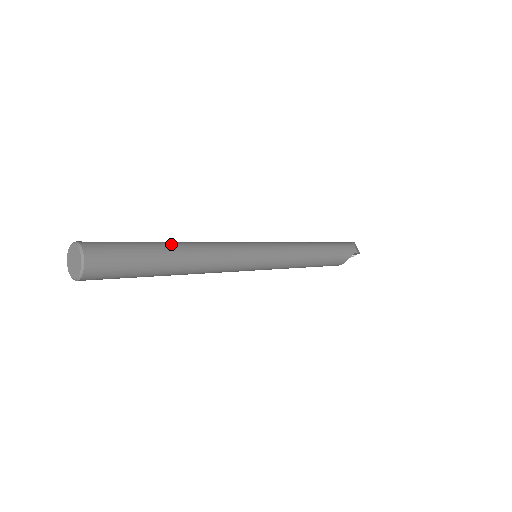
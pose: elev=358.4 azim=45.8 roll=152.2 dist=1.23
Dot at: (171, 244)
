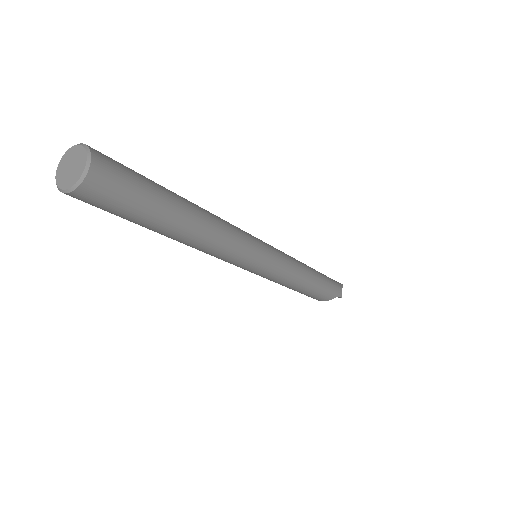
Dot at: (187, 204)
